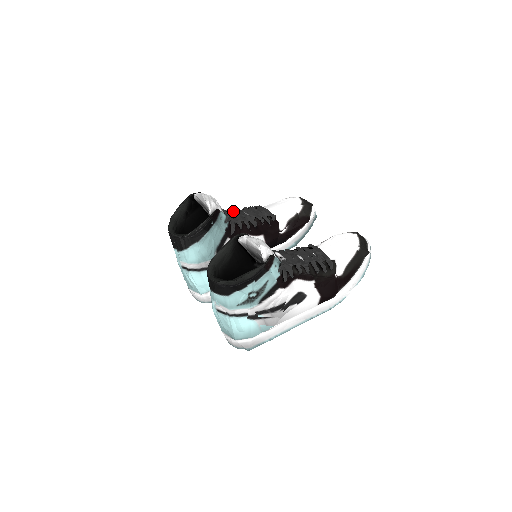
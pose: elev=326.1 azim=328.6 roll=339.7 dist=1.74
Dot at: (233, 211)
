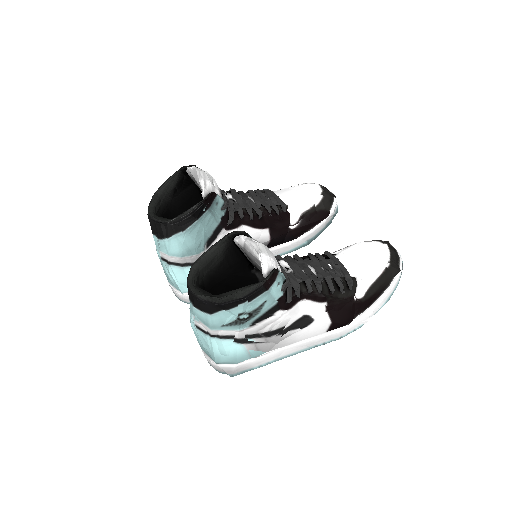
Dot at: (235, 194)
